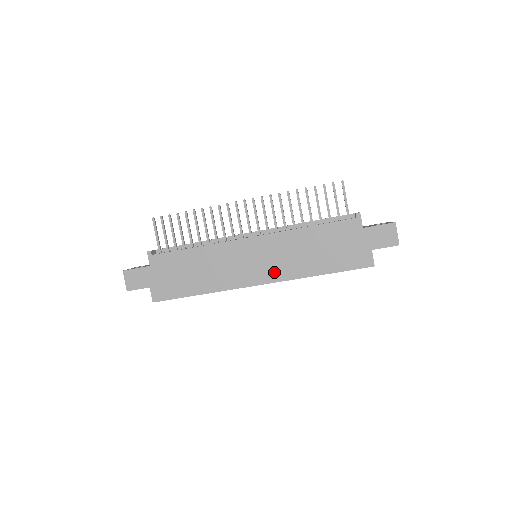
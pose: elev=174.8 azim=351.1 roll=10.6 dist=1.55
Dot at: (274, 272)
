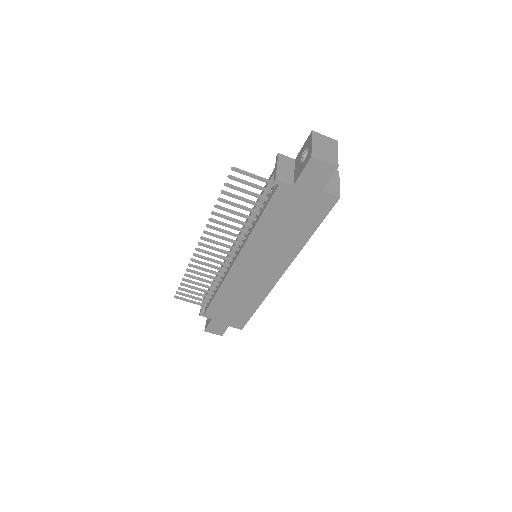
Dot at: (279, 263)
